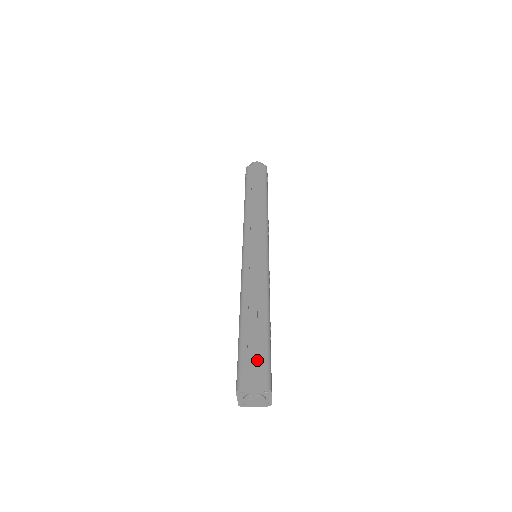
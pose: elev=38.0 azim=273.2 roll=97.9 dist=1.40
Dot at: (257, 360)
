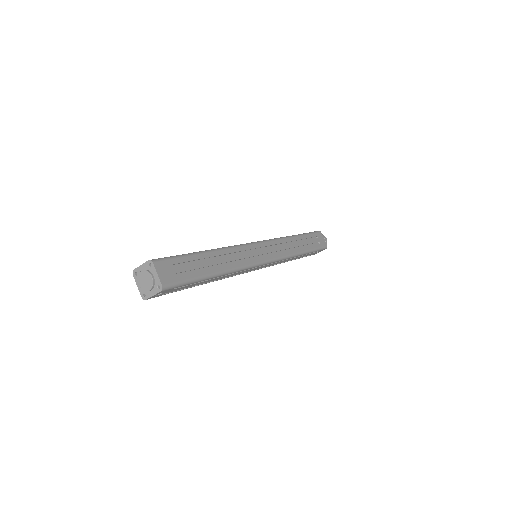
Dot at: occluded
